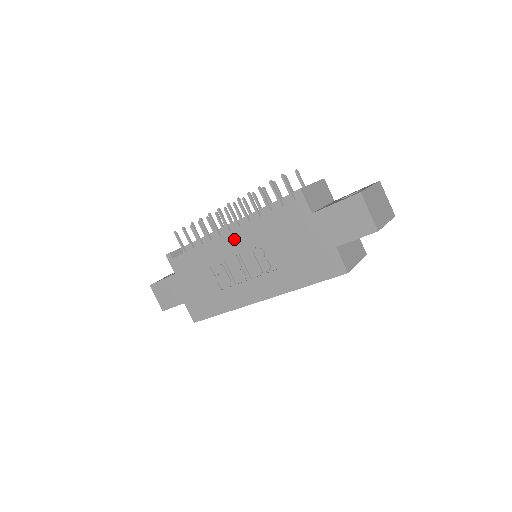
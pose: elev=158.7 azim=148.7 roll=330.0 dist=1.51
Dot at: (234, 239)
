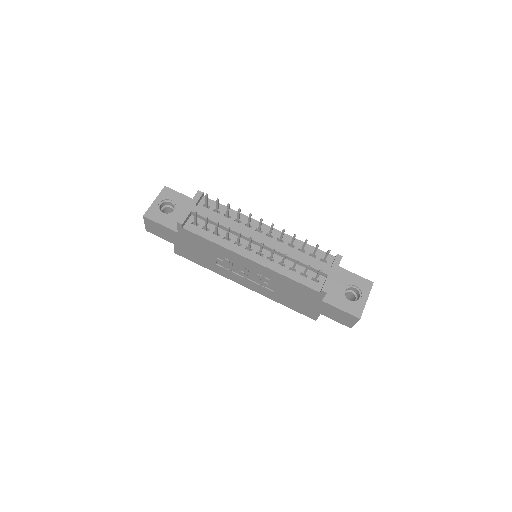
Dot at: (252, 265)
